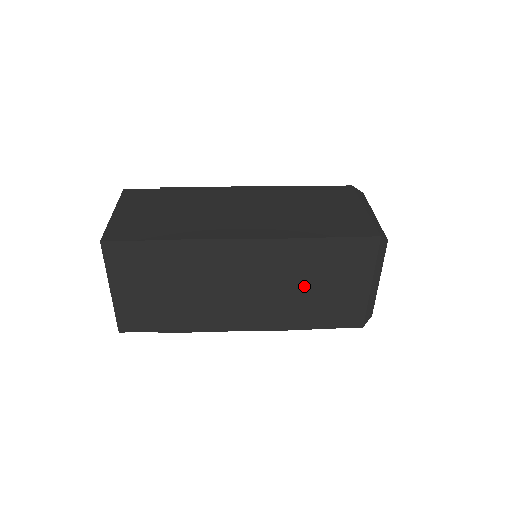
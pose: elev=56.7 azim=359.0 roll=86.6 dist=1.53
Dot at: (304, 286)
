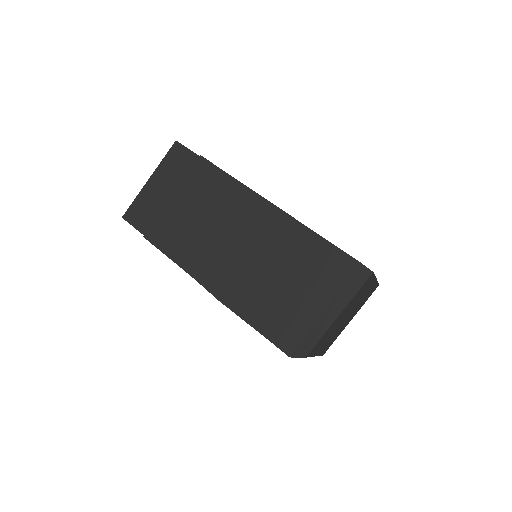
Dot at: occluded
